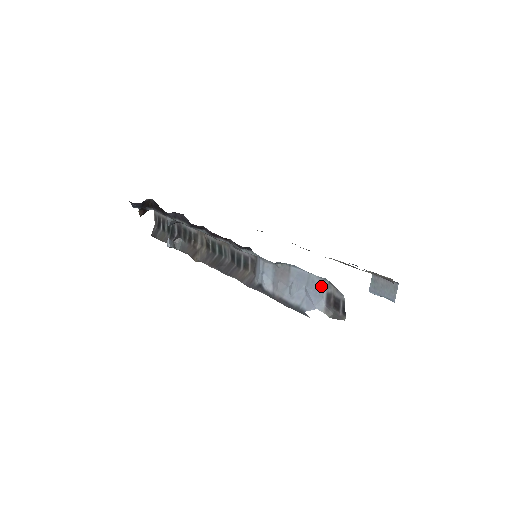
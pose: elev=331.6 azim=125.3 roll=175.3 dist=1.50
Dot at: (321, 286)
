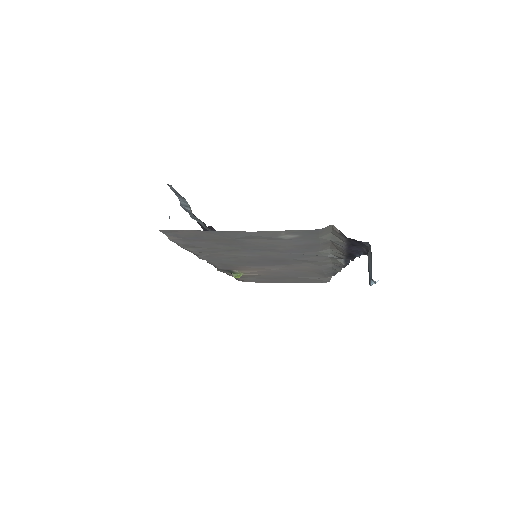
Dot at: occluded
